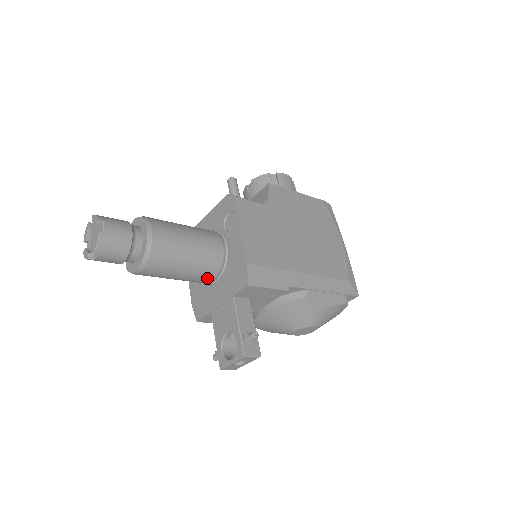
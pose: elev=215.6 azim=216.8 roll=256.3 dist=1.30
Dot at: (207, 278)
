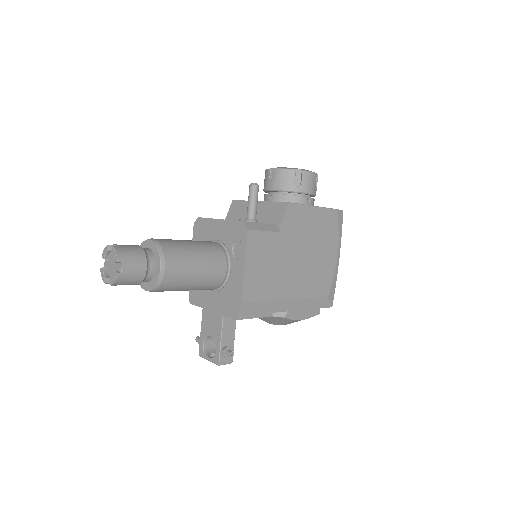
Dot at: occluded
